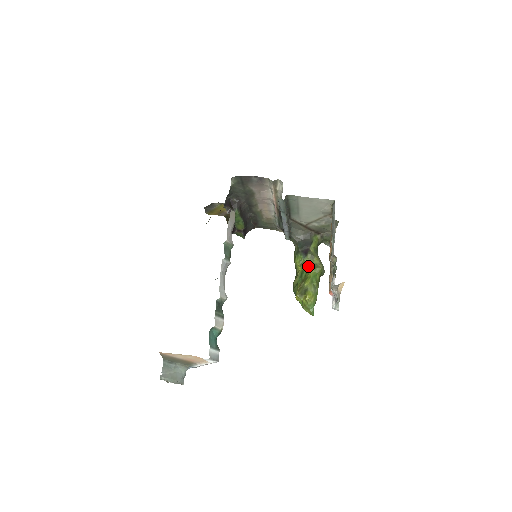
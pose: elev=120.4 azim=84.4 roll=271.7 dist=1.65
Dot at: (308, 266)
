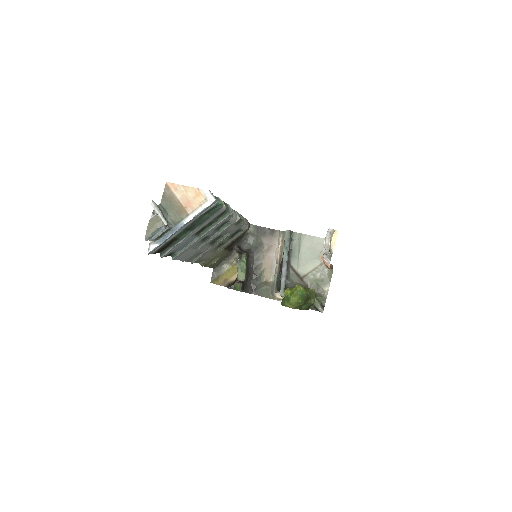
Dot at: occluded
